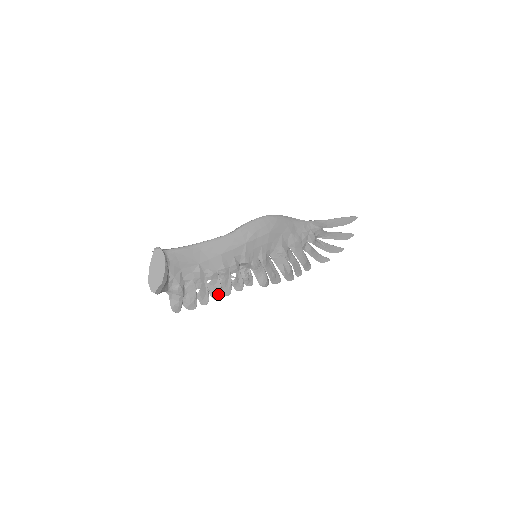
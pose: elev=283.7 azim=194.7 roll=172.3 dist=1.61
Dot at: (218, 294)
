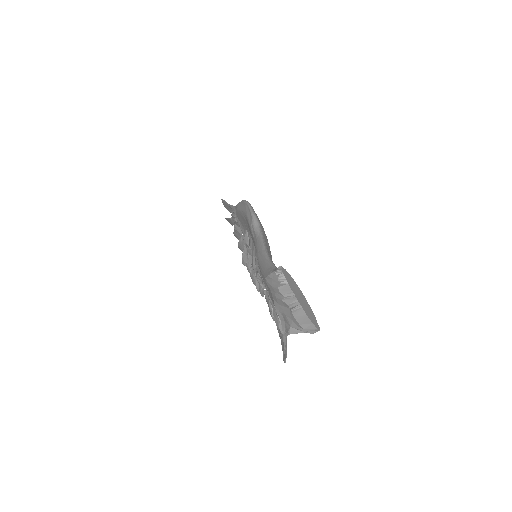
Dot at: occluded
